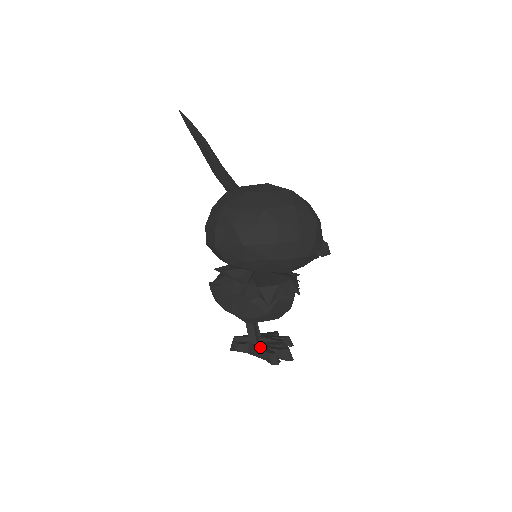
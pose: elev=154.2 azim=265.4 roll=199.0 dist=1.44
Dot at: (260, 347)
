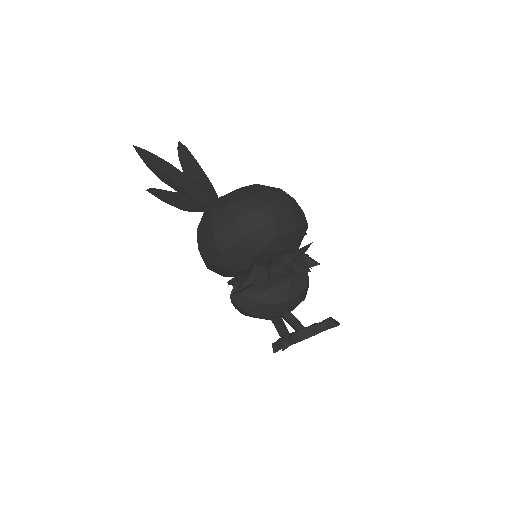
Dot at: (312, 325)
